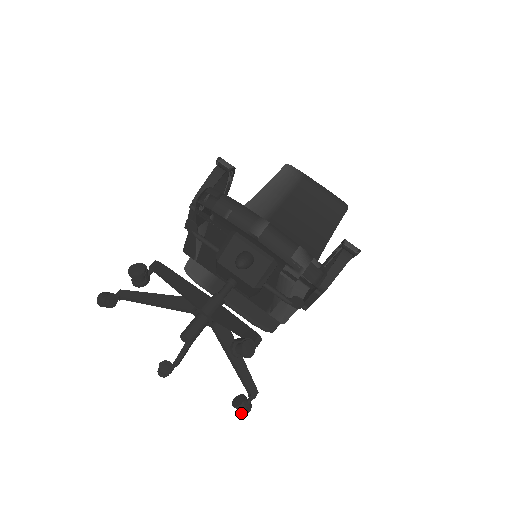
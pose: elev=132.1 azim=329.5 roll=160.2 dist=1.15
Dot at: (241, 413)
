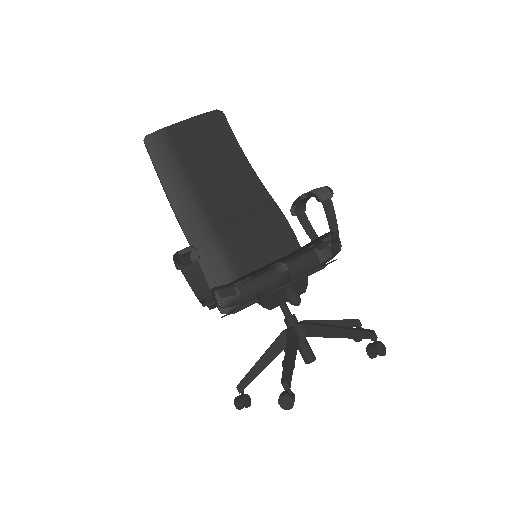
Dot at: occluded
